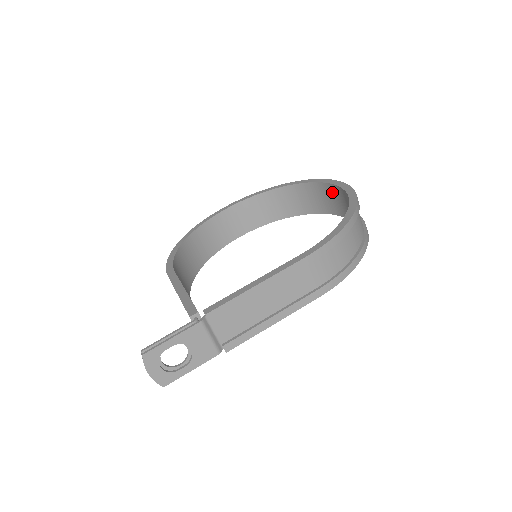
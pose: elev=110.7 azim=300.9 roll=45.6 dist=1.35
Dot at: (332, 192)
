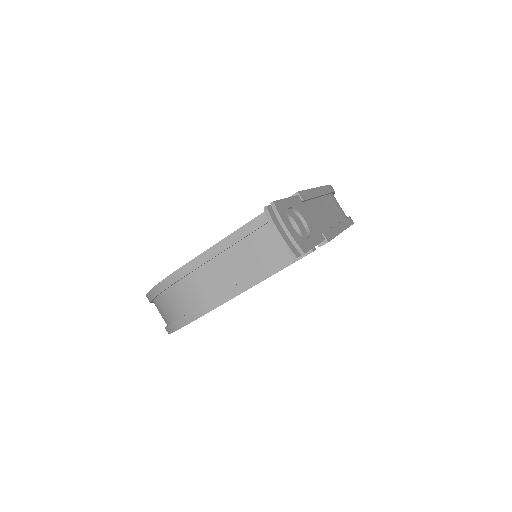
Dot at: occluded
